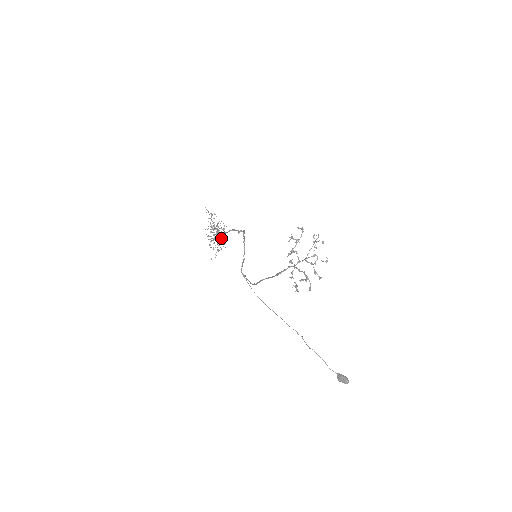
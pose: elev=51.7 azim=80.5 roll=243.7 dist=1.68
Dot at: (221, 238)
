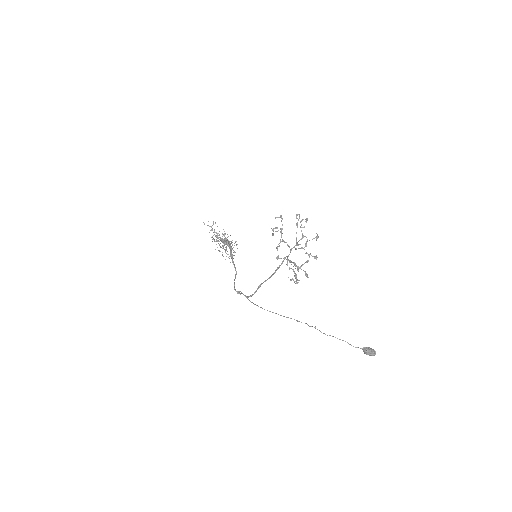
Dot at: occluded
